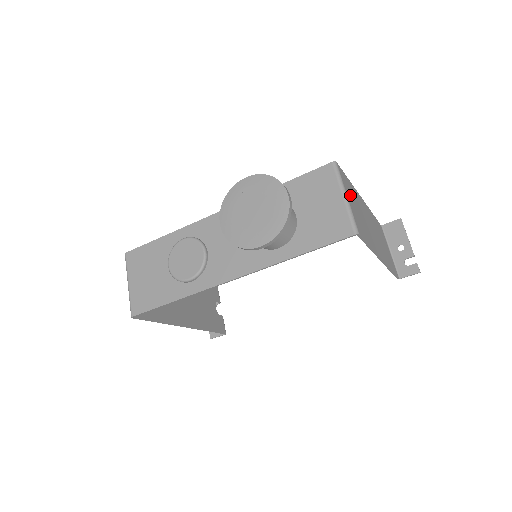
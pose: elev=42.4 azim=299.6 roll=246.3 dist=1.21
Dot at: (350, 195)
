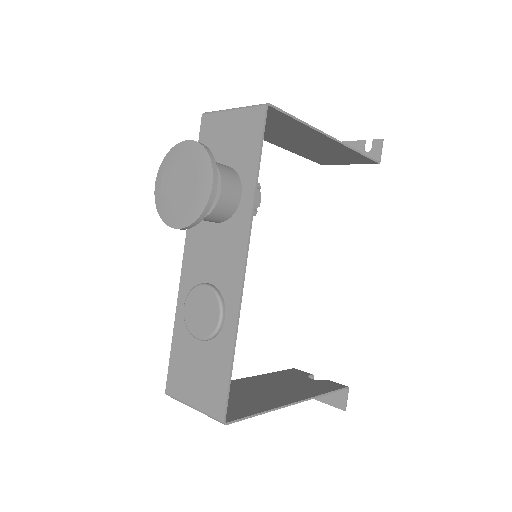
Dot at: occluded
